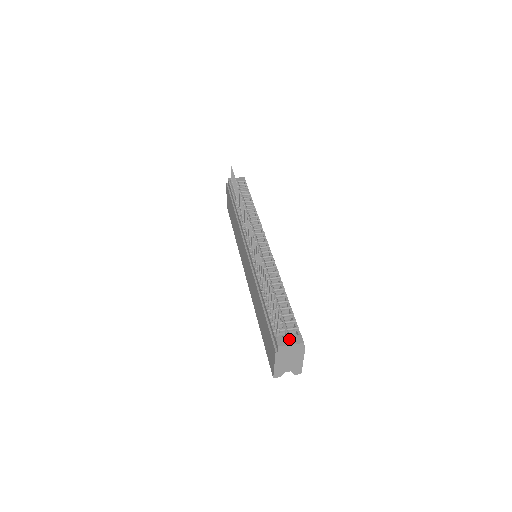
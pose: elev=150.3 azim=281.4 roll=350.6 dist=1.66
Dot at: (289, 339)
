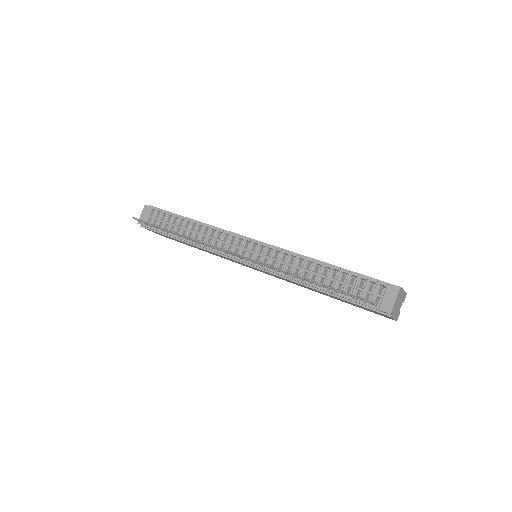
Dot at: (388, 299)
